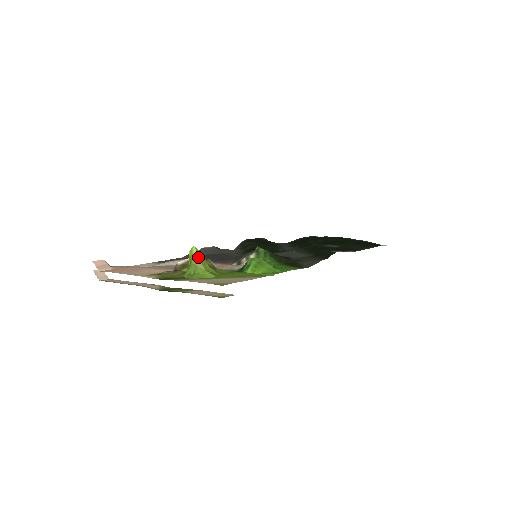
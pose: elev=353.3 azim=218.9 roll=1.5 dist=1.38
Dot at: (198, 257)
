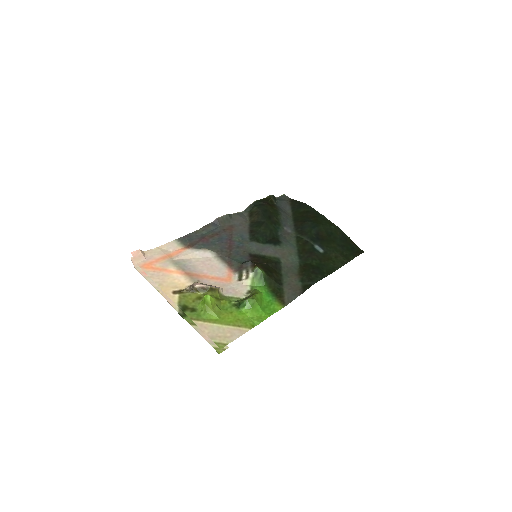
Dot at: (210, 302)
